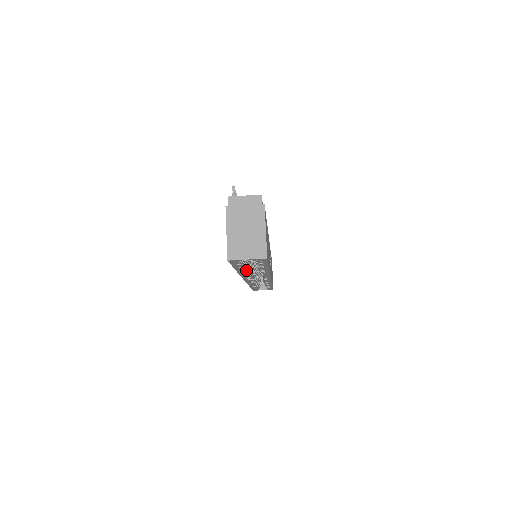
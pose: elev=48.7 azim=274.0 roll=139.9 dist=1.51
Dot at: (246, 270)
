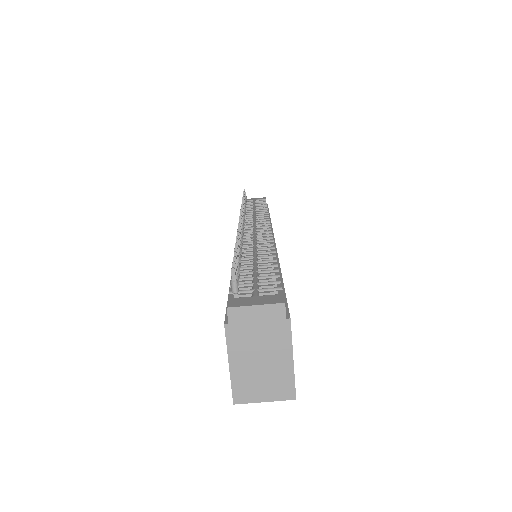
Dot at: occluded
